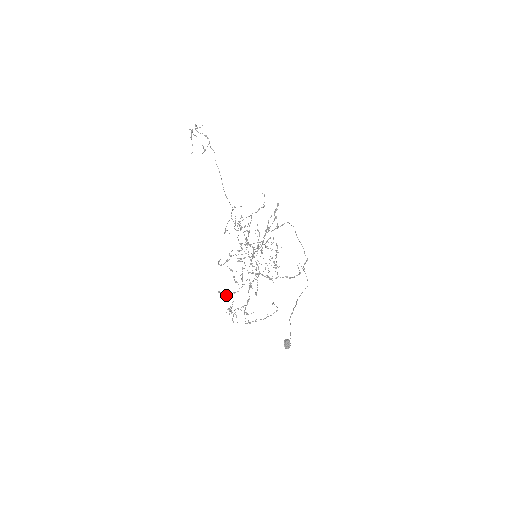
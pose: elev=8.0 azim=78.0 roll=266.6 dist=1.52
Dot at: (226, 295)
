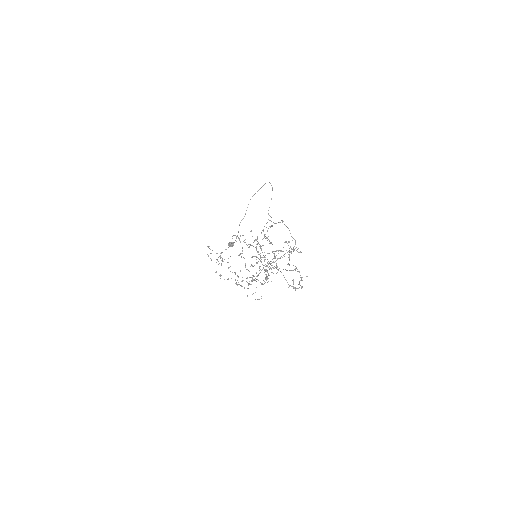
Dot at: occluded
